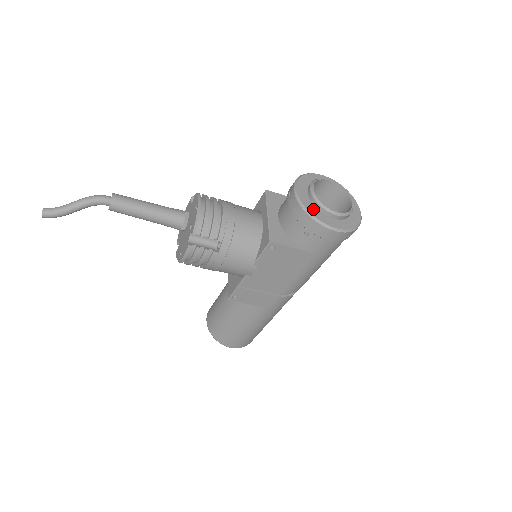
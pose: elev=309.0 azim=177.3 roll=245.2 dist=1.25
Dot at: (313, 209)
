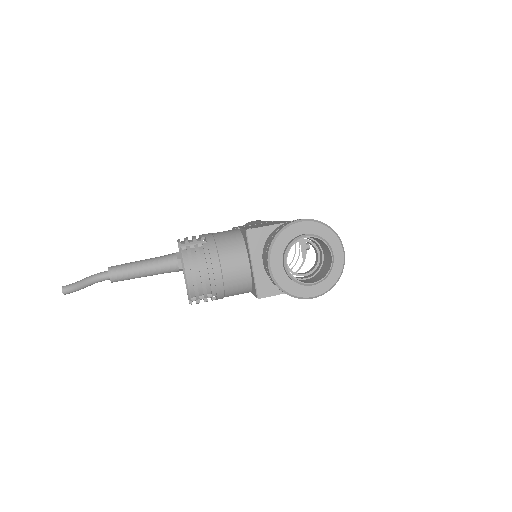
Dot at: (289, 285)
